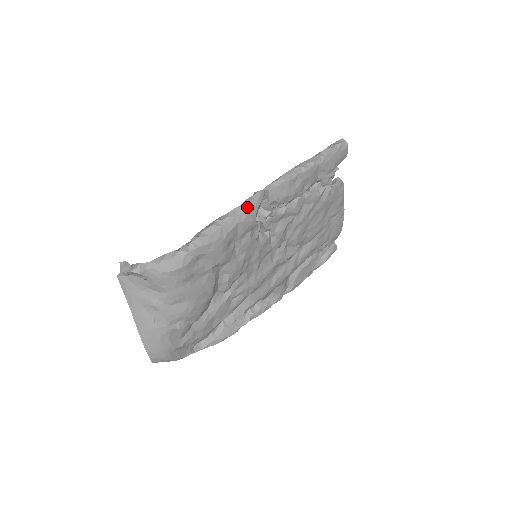
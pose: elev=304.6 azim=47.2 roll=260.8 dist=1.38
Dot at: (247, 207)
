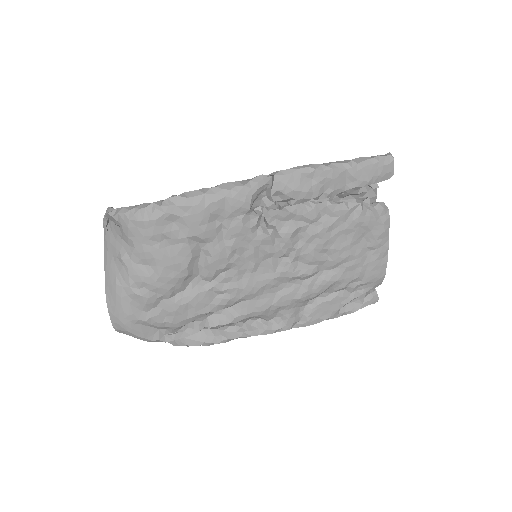
Dot at: (242, 184)
